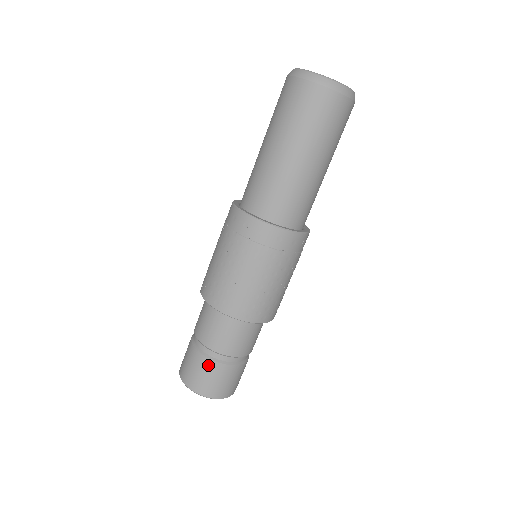
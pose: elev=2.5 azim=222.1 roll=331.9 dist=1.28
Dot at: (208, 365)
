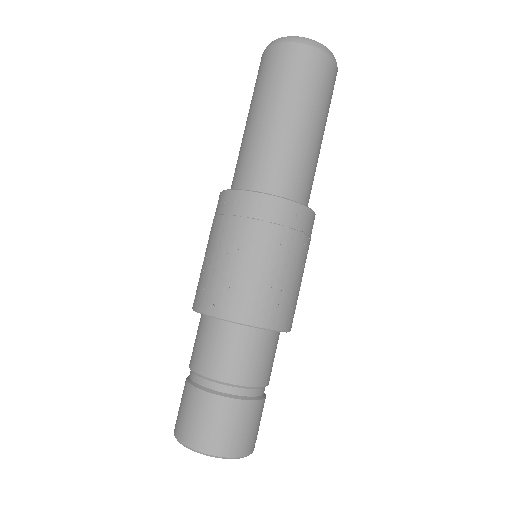
Dot at: (210, 403)
